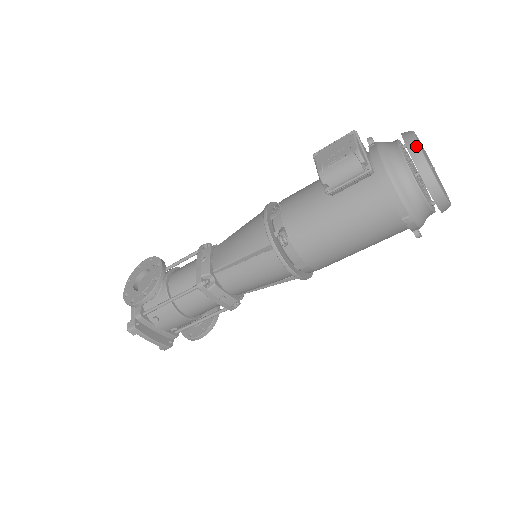
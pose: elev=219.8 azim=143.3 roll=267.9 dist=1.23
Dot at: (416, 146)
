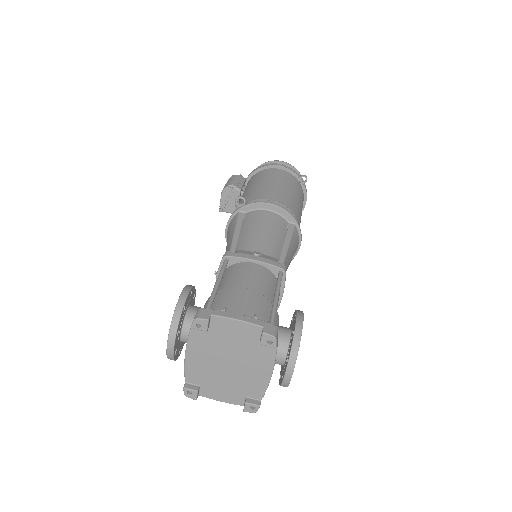
Dot at: occluded
